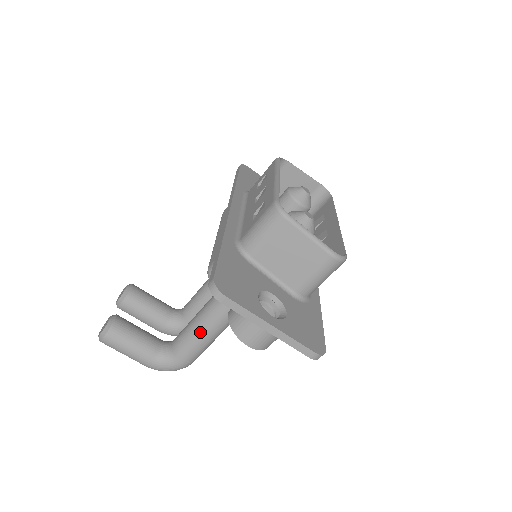
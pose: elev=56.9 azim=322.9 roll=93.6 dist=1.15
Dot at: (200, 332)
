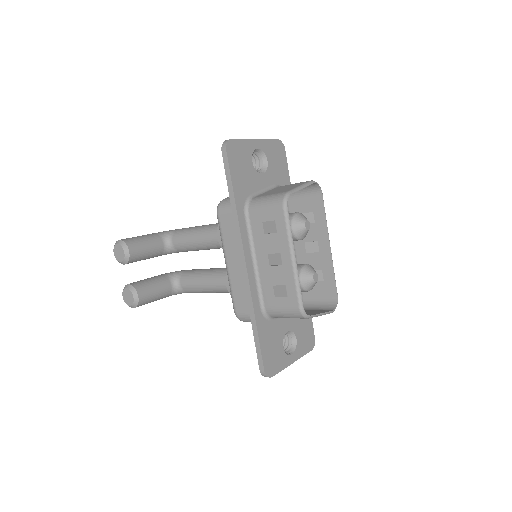
Dot at: occluded
